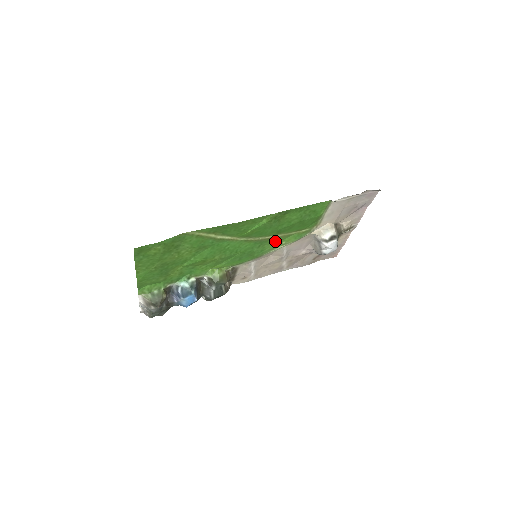
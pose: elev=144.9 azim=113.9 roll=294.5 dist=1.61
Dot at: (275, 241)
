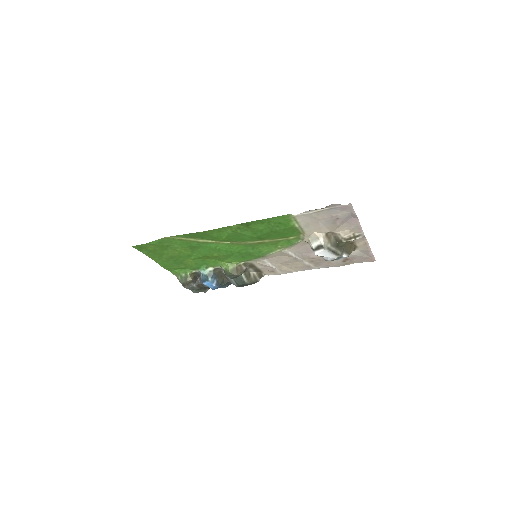
Dot at: (268, 245)
